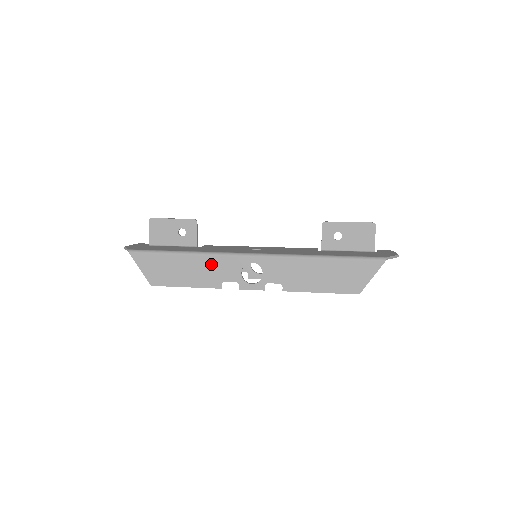
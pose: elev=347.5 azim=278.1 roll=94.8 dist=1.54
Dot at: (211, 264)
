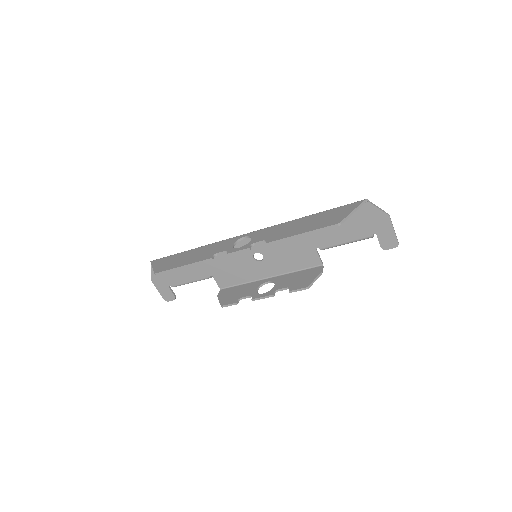
Dot at: (210, 248)
